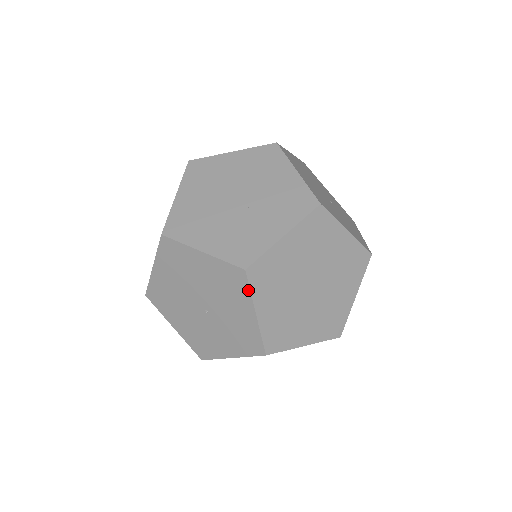
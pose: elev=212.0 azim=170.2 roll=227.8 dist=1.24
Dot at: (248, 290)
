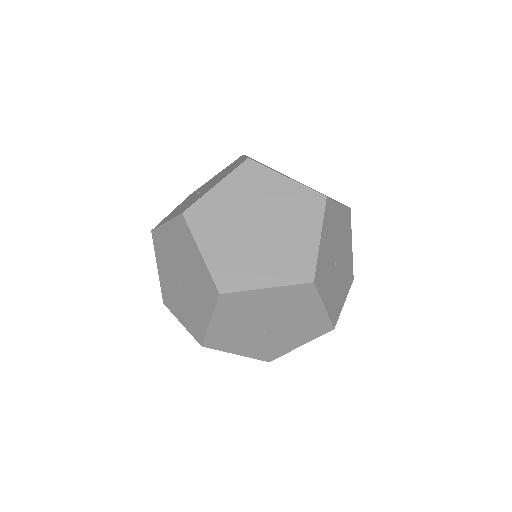
Dot at: (234, 170)
